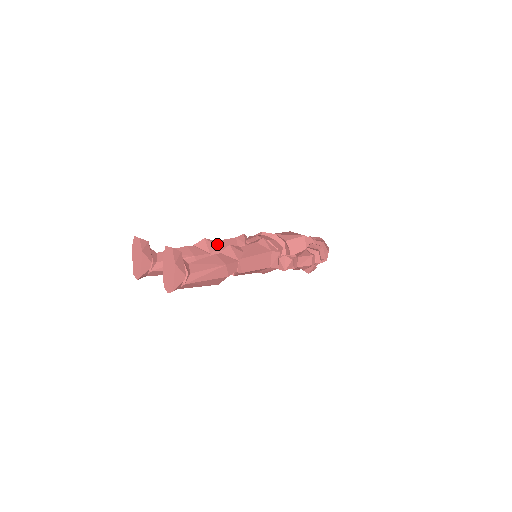
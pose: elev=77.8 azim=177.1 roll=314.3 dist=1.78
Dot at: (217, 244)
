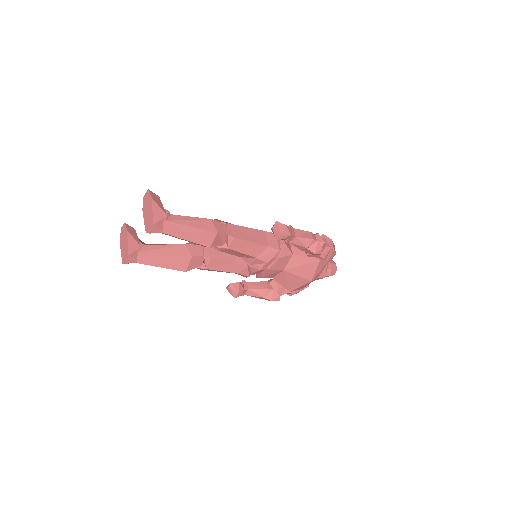
Dot at: occluded
